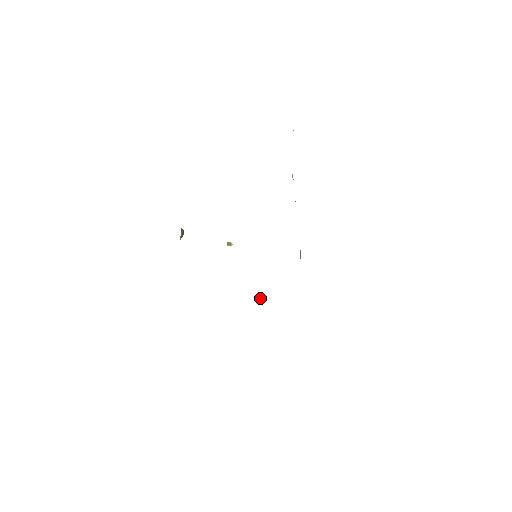
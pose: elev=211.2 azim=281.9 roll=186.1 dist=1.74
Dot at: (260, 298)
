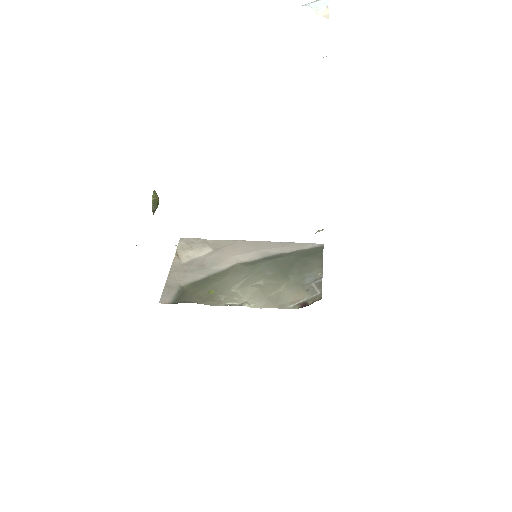
Dot at: (275, 254)
